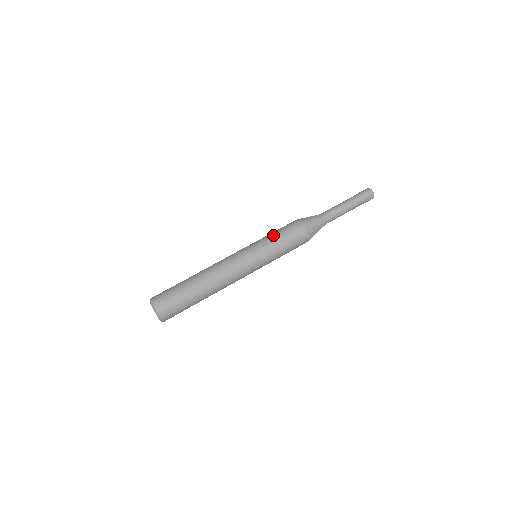
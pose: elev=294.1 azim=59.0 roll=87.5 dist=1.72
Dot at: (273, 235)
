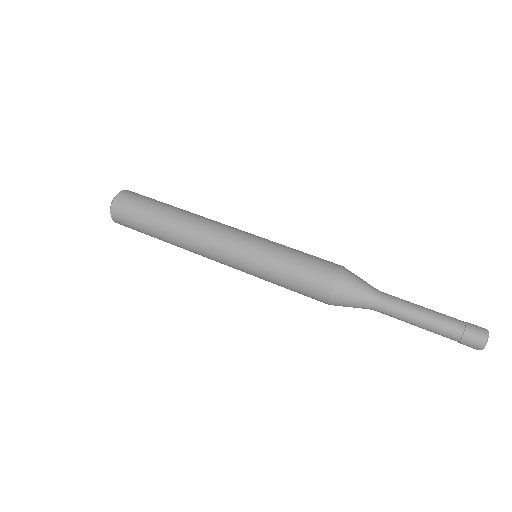
Dot at: occluded
